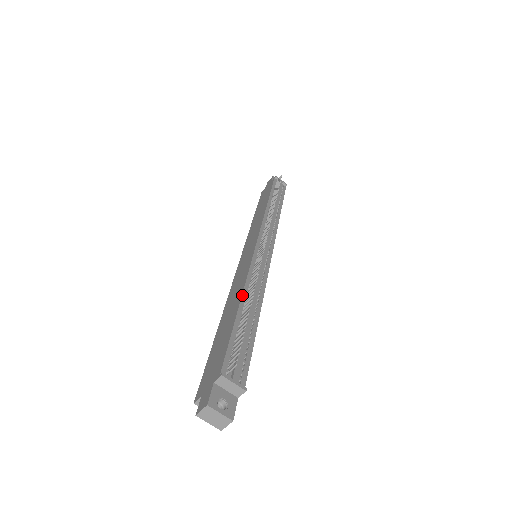
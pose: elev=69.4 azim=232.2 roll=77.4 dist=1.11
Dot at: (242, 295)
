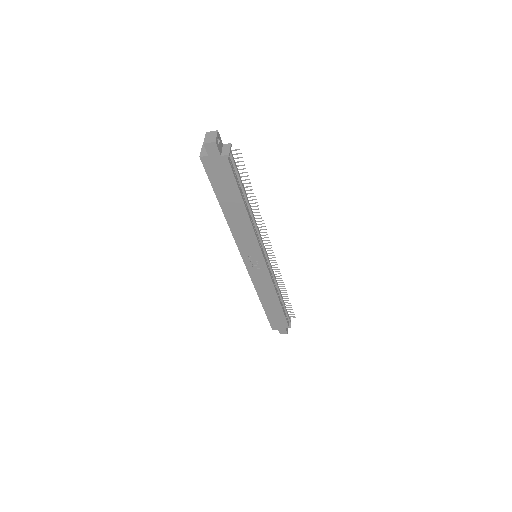
Dot at: (250, 203)
